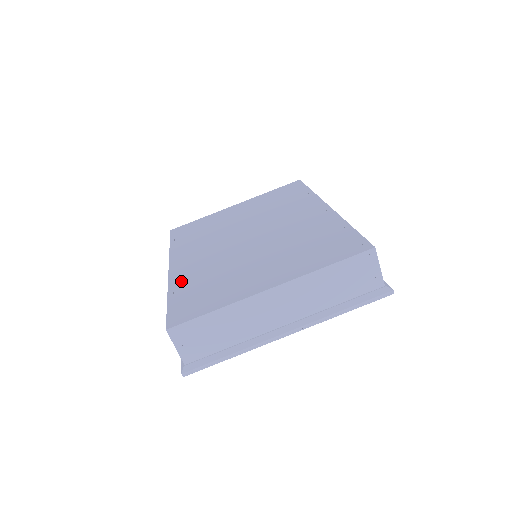
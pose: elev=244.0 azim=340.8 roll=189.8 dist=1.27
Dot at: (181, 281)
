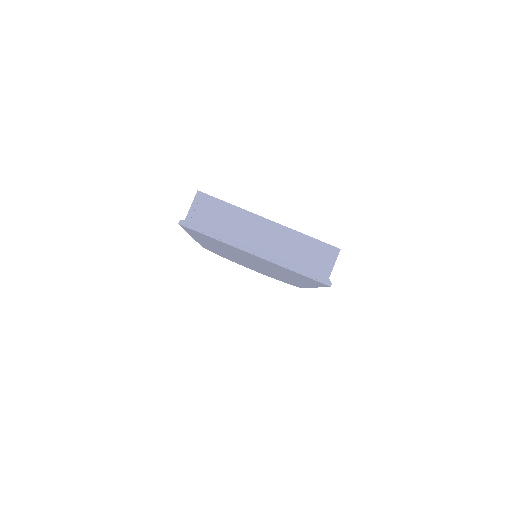
Dot at: occluded
